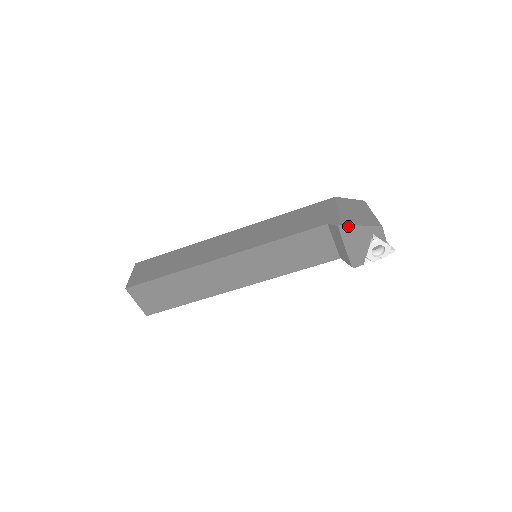
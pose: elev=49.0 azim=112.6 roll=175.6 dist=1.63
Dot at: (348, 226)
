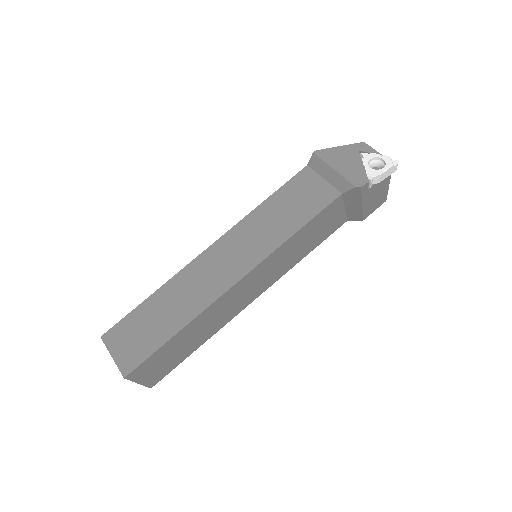
Dot at: (325, 150)
